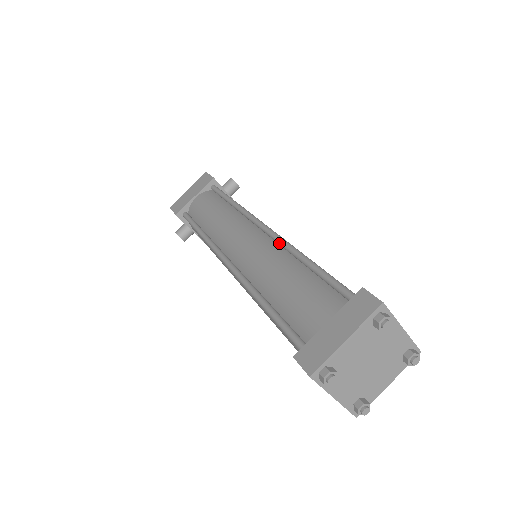
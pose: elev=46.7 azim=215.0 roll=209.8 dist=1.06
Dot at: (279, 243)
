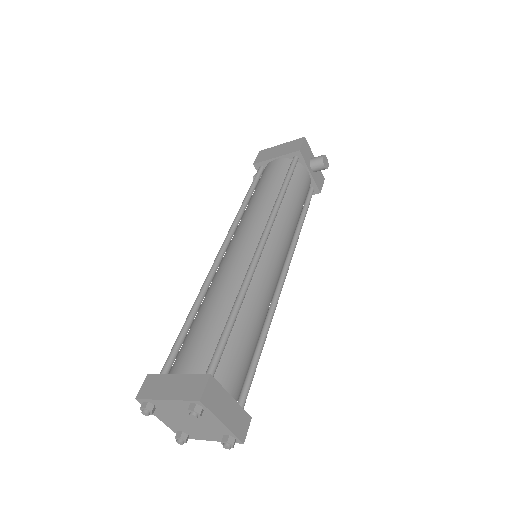
Dot at: (247, 271)
